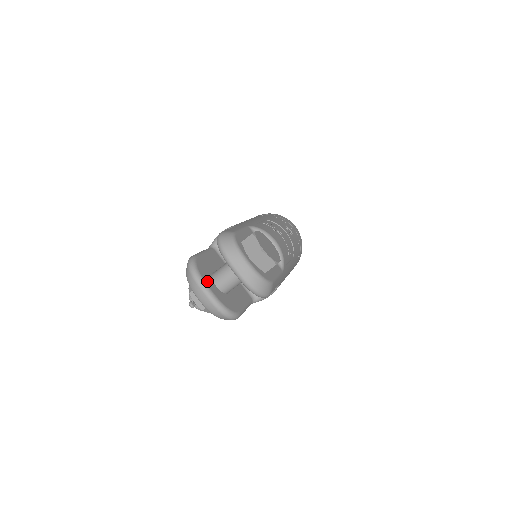
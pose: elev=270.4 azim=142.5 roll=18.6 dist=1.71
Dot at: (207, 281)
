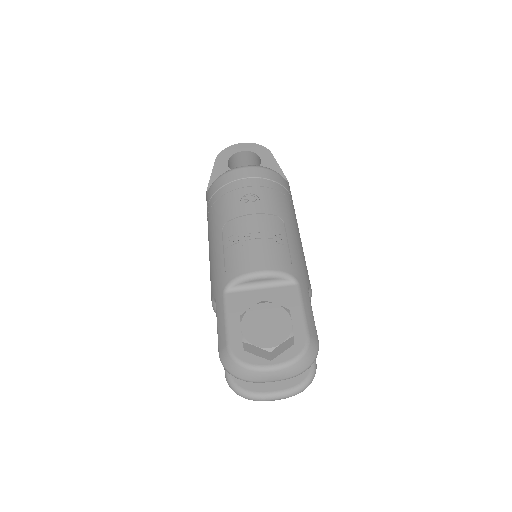
Dot at: (262, 387)
